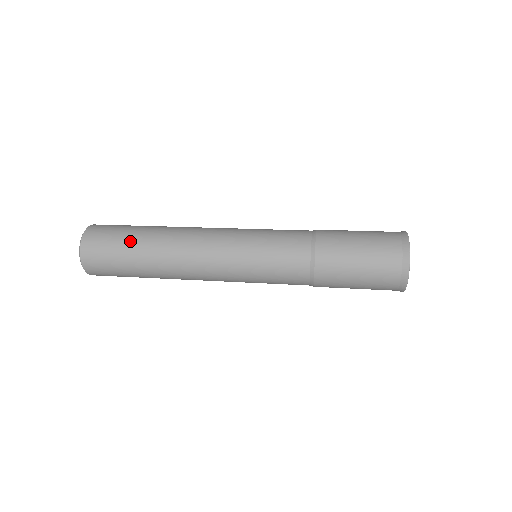
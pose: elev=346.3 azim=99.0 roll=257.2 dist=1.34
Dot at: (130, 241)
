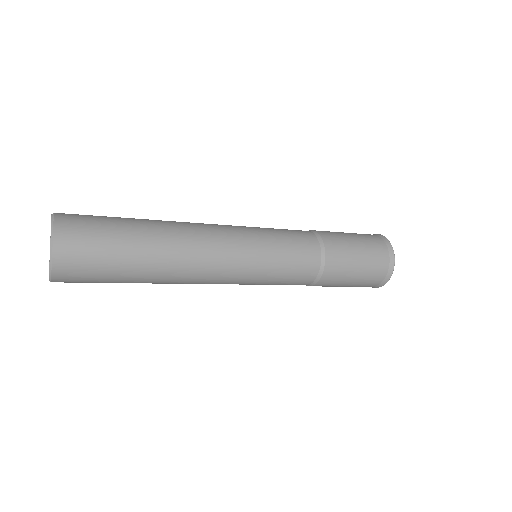
Dot at: (127, 231)
